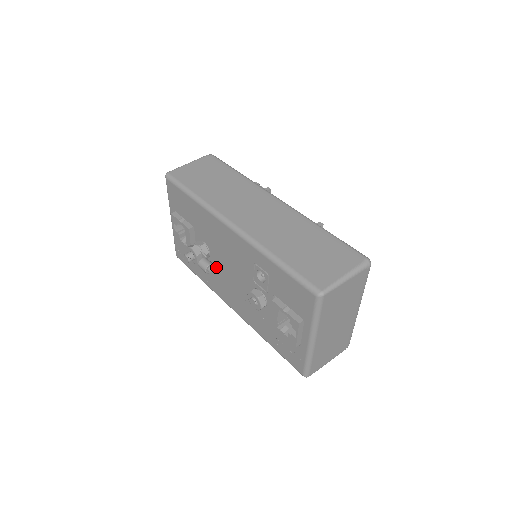
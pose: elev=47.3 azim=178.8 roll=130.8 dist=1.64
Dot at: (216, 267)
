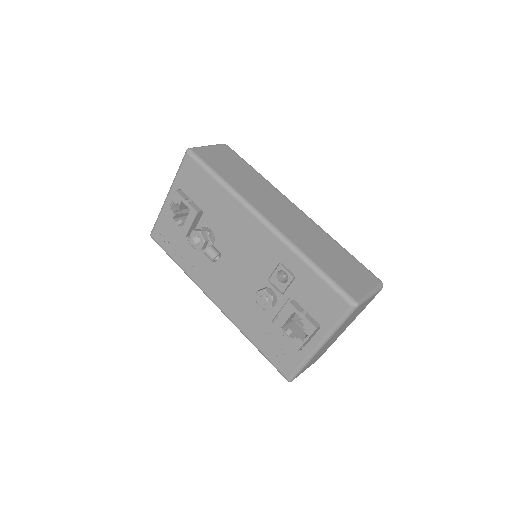
Dot at: occluded
